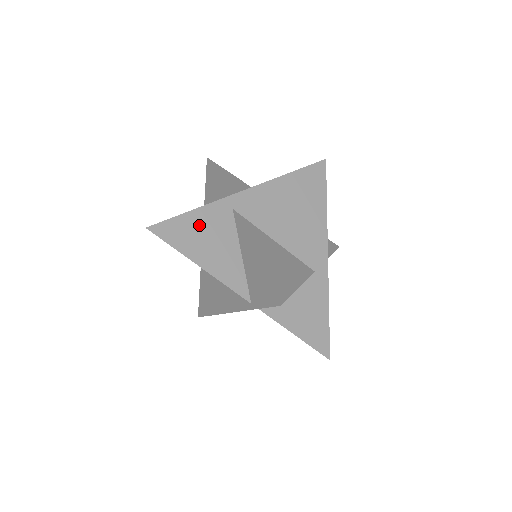
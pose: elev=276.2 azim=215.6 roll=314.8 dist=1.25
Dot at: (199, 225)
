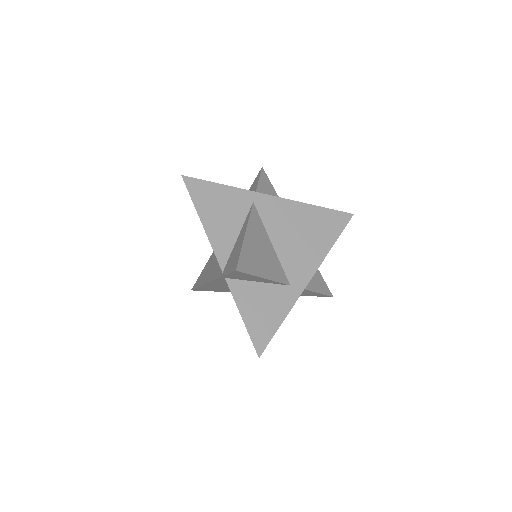
Dot at: (220, 197)
